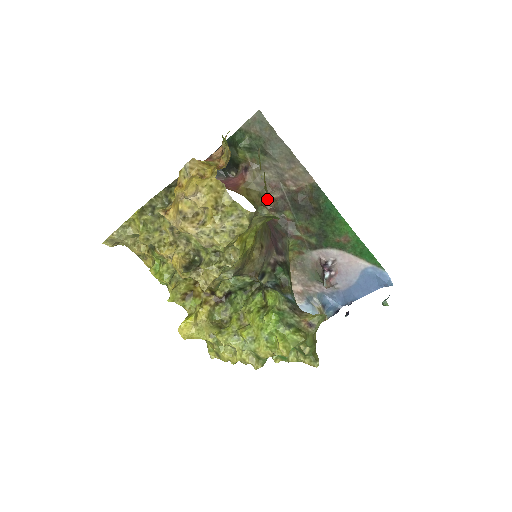
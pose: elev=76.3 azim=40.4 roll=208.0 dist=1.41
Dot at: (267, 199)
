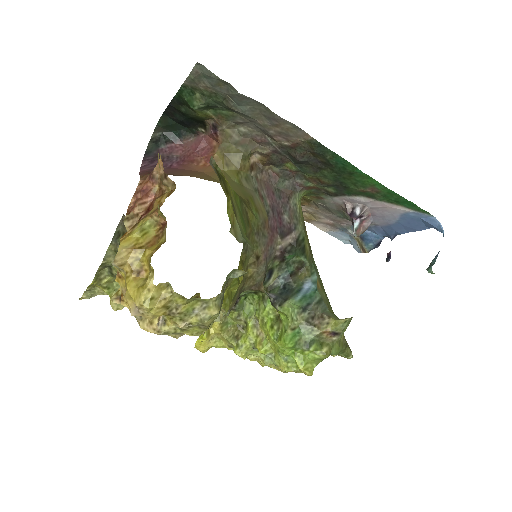
Dot at: (256, 154)
